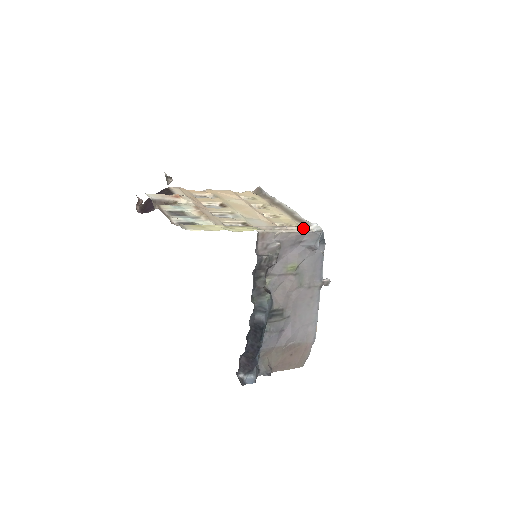
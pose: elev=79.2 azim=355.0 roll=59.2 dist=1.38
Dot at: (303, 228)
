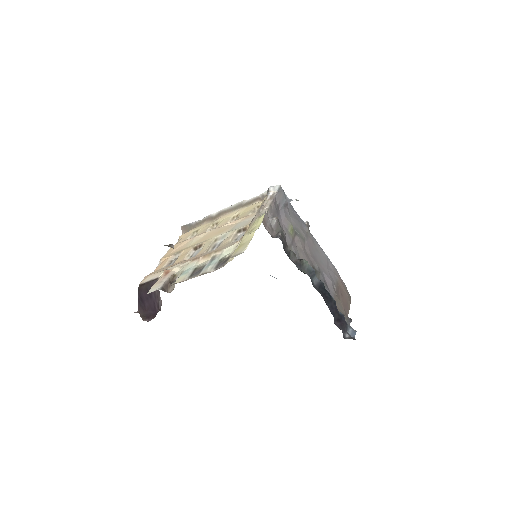
Dot at: (269, 197)
